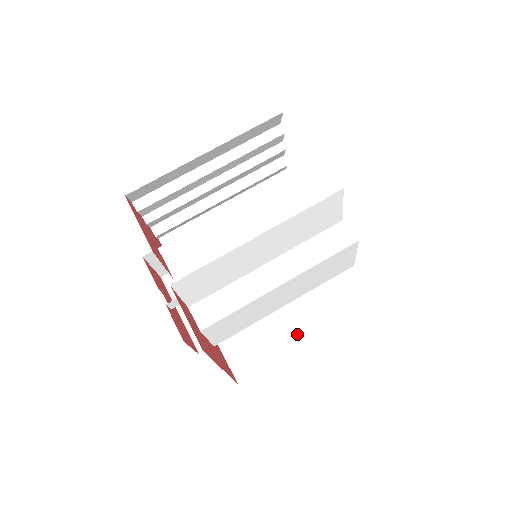
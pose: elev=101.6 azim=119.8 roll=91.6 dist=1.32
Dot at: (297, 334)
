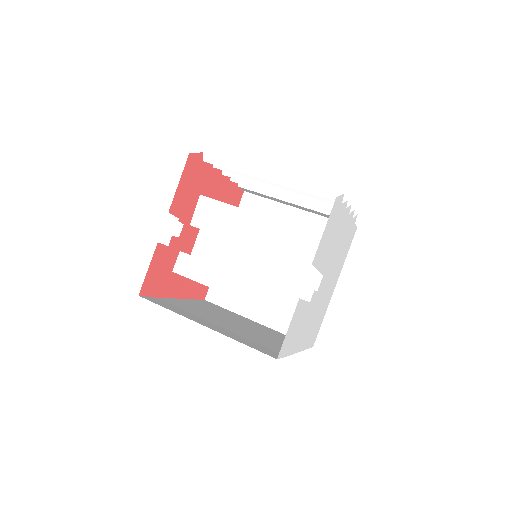
Dot at: (260, 312)
